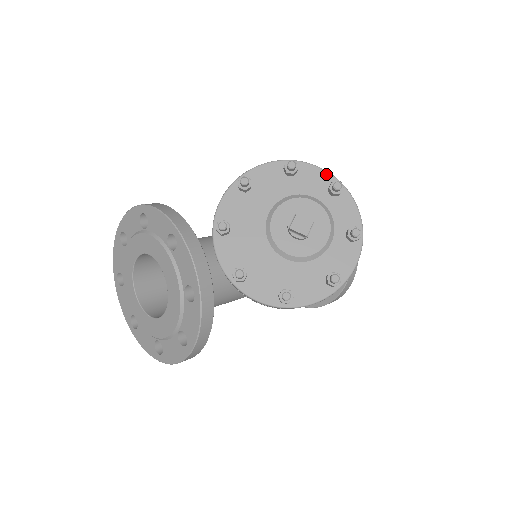
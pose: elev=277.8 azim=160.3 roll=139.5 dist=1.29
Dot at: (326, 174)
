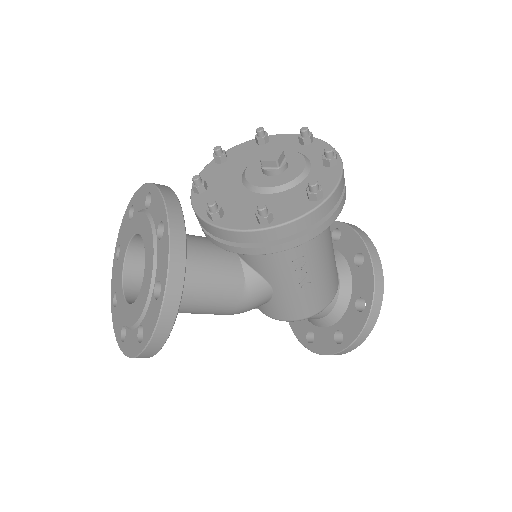
Dot at: (296, 135)
